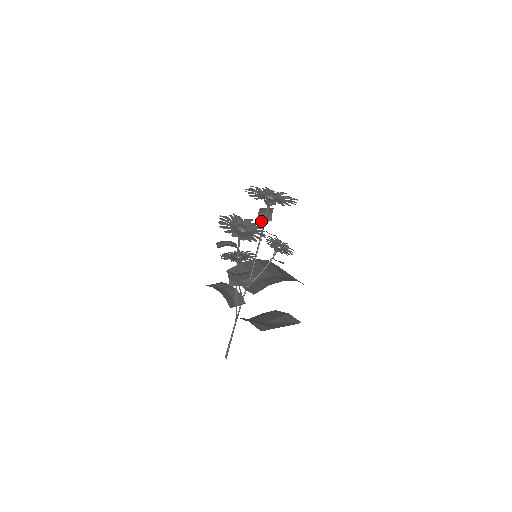
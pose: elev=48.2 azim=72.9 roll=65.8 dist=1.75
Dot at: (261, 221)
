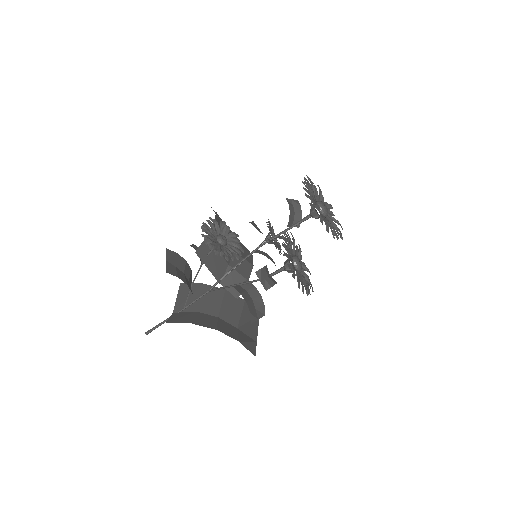
Dot at: (289, 226)
